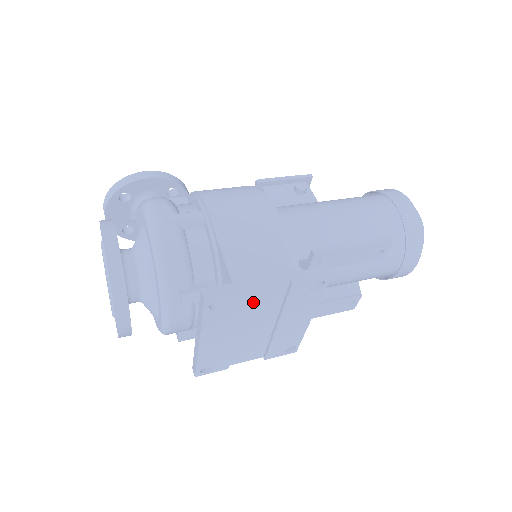
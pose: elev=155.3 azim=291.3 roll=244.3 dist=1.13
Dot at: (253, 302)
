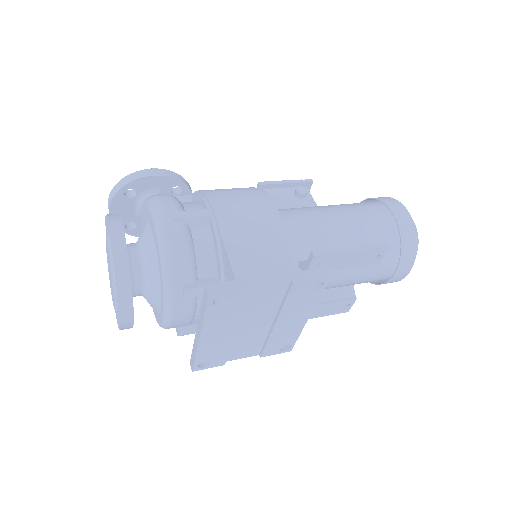
Dot at: (254, 299)
